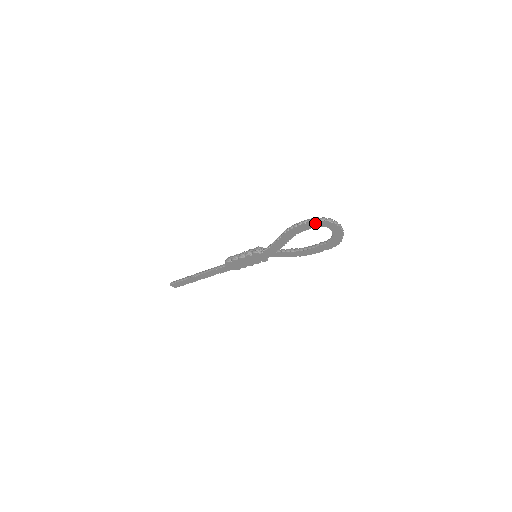
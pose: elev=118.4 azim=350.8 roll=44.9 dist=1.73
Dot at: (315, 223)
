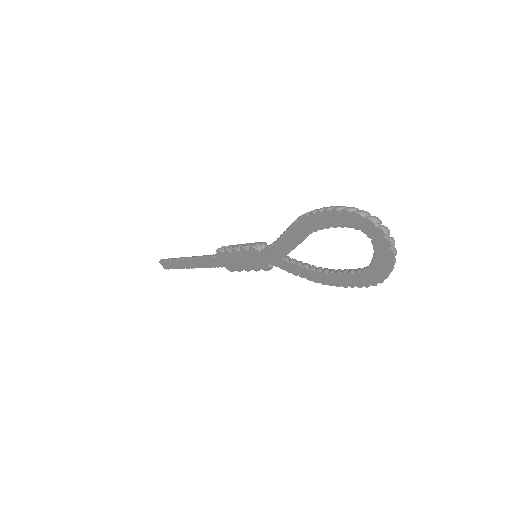
Dot at: (346, 216)
